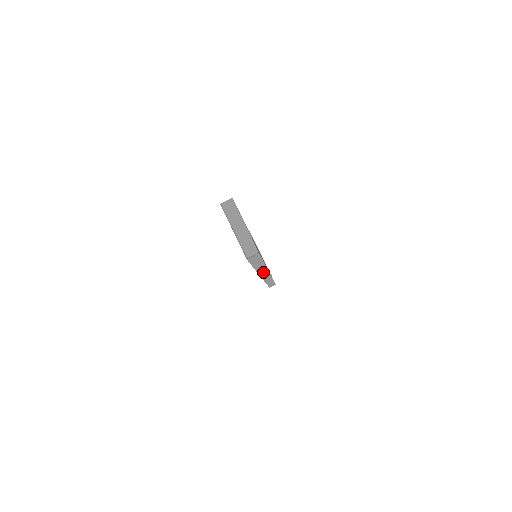
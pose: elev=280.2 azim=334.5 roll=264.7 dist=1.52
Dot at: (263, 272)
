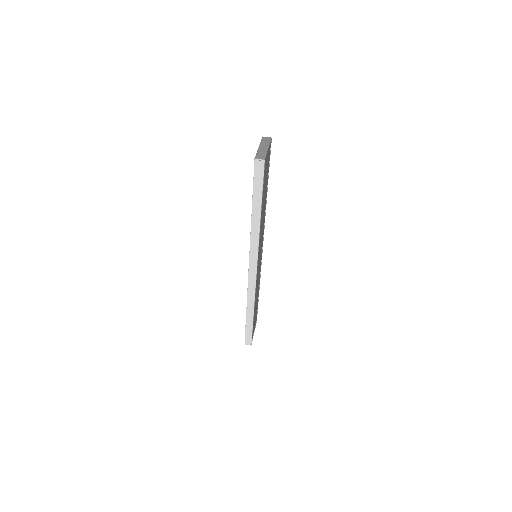
Dot at: (254, 247)
